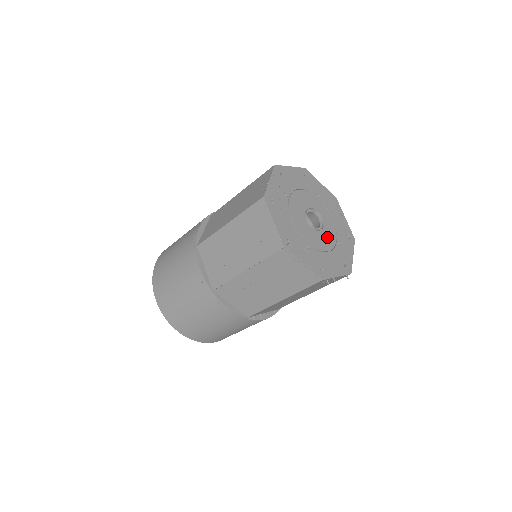
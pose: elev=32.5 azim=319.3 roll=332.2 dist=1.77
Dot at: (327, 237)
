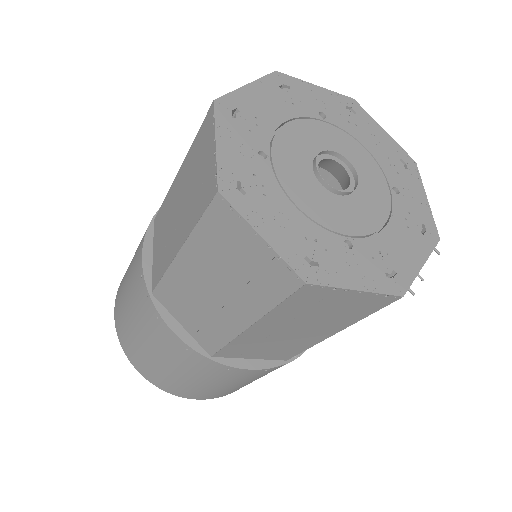
Dot at: (371, 193)
